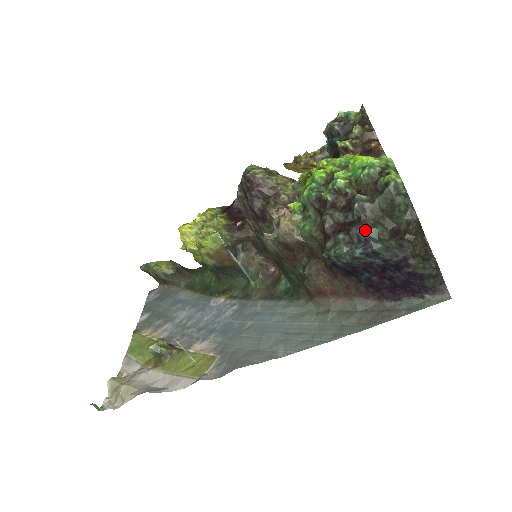
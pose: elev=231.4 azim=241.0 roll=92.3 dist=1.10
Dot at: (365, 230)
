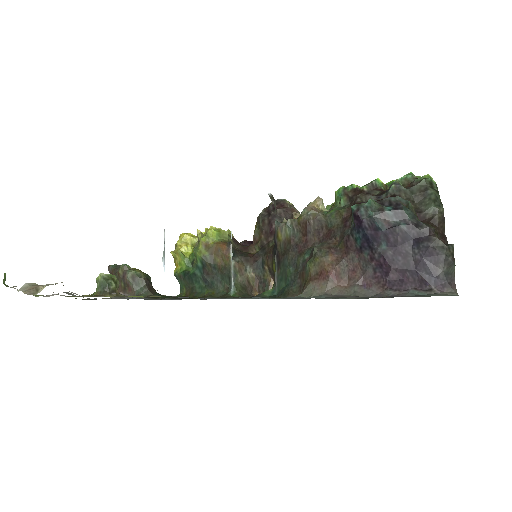
Dot at: (398, 198)
